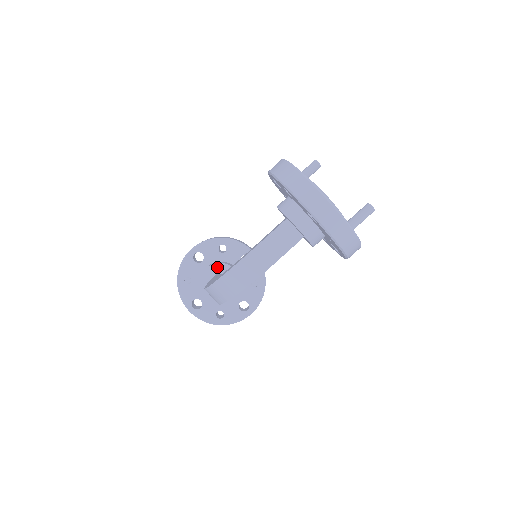
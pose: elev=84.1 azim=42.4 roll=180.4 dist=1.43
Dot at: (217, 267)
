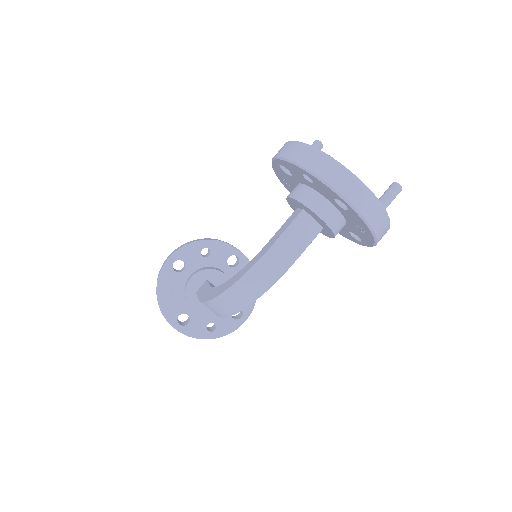
Dot at: (204, 274)
